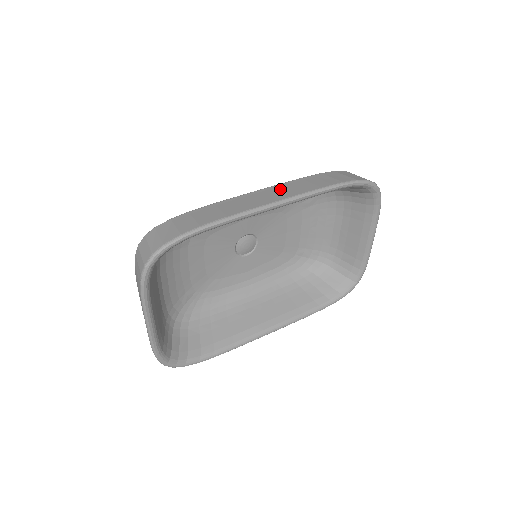
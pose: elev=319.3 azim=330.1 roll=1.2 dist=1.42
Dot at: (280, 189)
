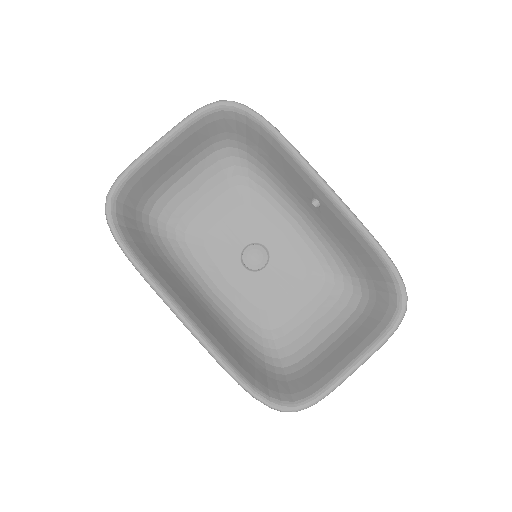
Dot at: occluded
